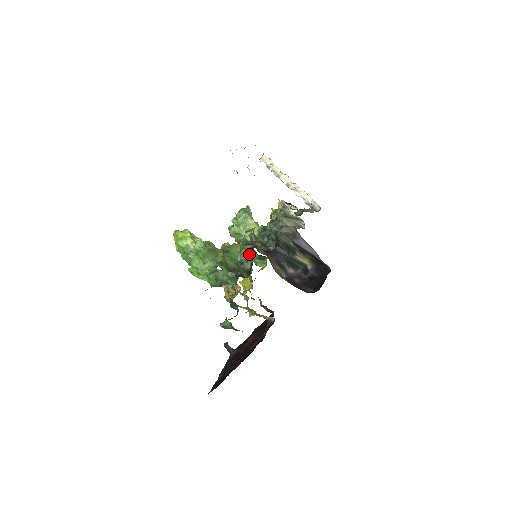
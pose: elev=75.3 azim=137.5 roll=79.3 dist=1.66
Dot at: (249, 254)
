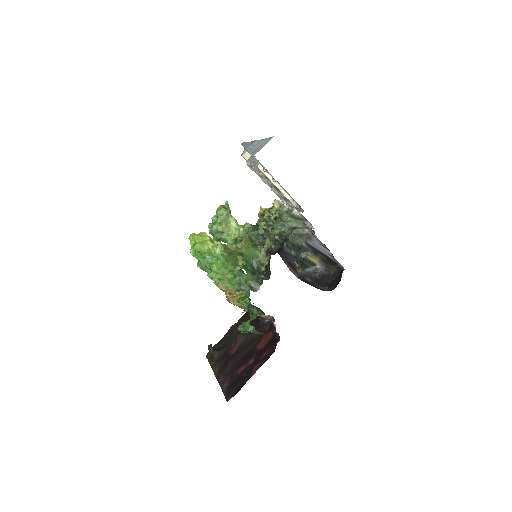
Dot at: occluded
